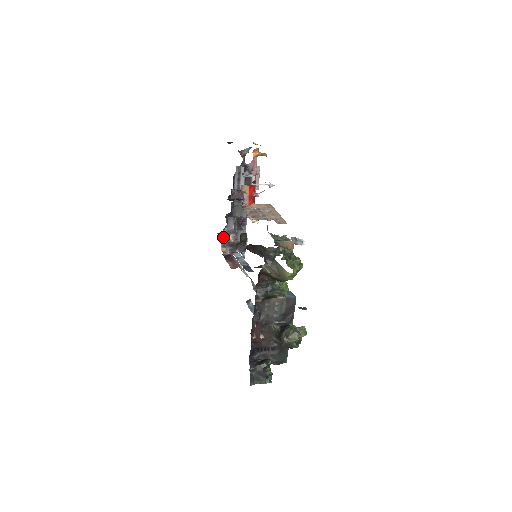
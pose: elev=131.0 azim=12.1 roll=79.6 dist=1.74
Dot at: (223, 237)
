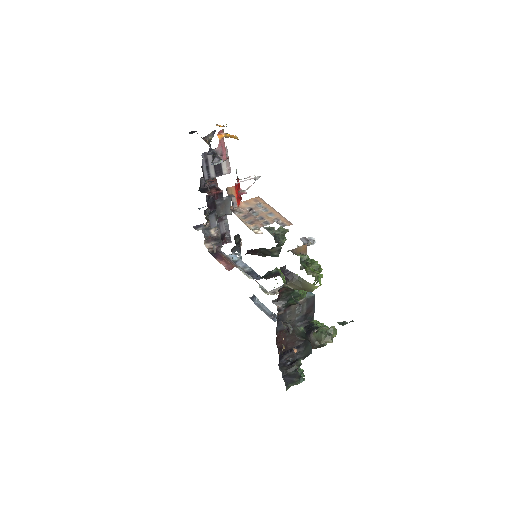
Dot at: (204, 233)
